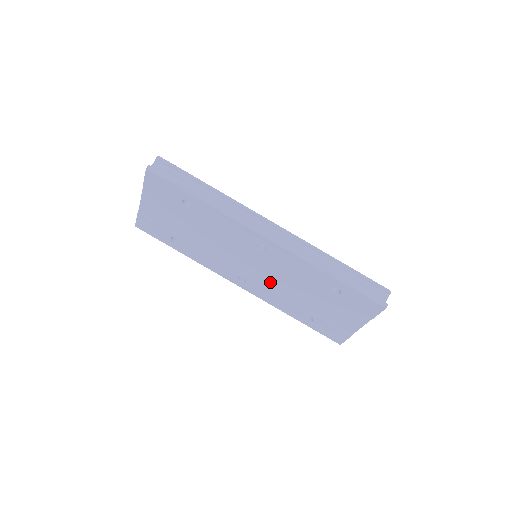
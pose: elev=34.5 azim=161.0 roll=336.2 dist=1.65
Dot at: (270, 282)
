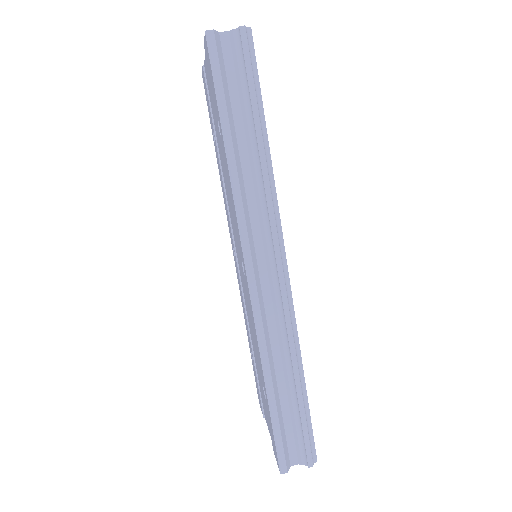
Dot at: (244, 292)
